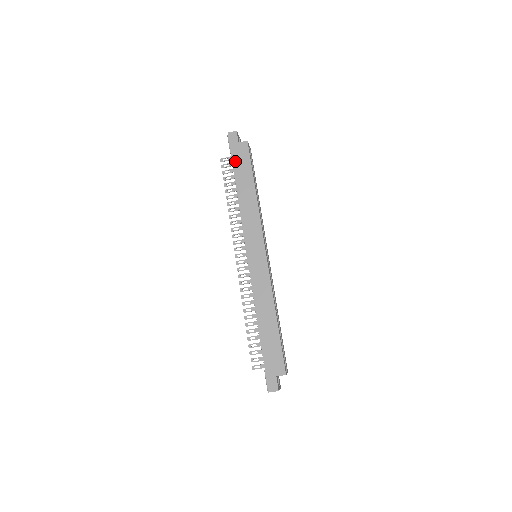
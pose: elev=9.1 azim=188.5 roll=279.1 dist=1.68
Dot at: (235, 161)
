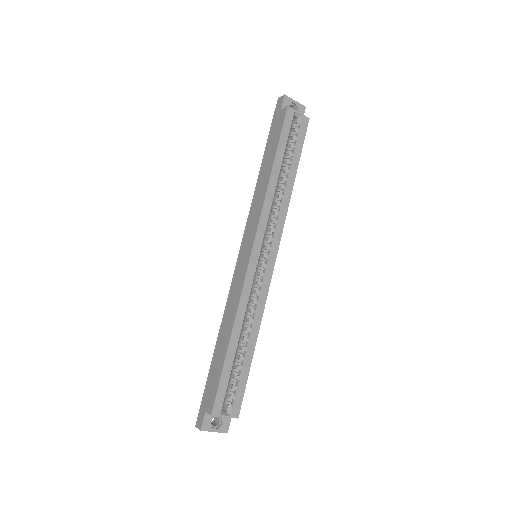
Dot at: (271, 133)
